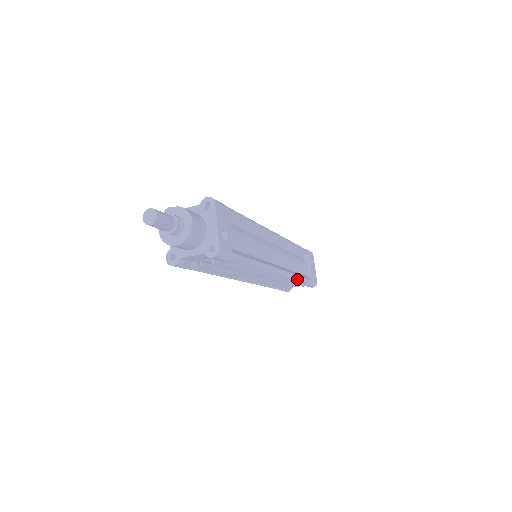
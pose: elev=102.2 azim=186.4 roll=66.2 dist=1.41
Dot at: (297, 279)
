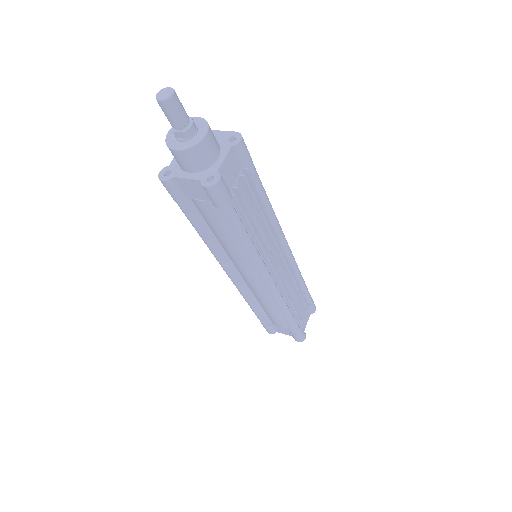
Dot at: (301, 275)
